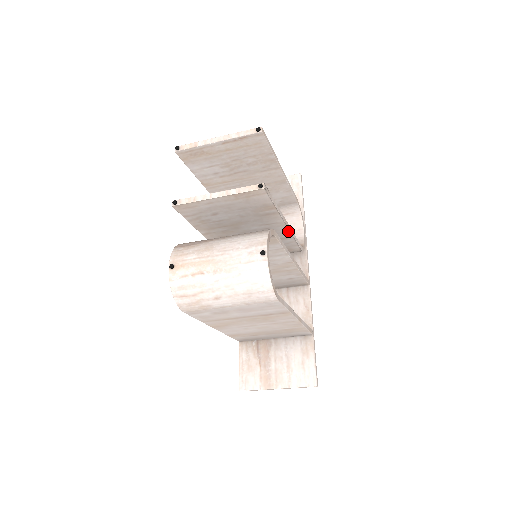
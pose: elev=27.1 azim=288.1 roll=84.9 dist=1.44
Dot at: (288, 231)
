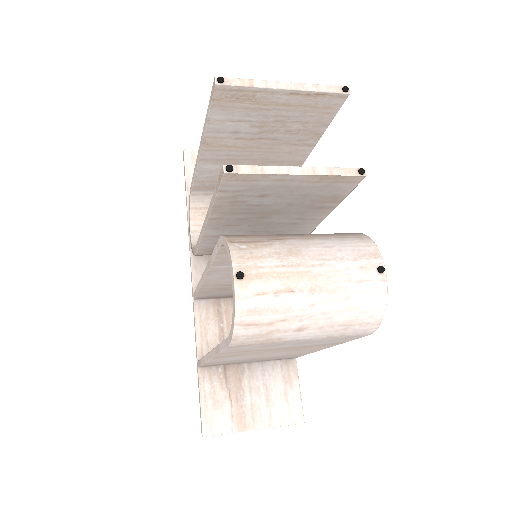
Dot at: (311, 230)
